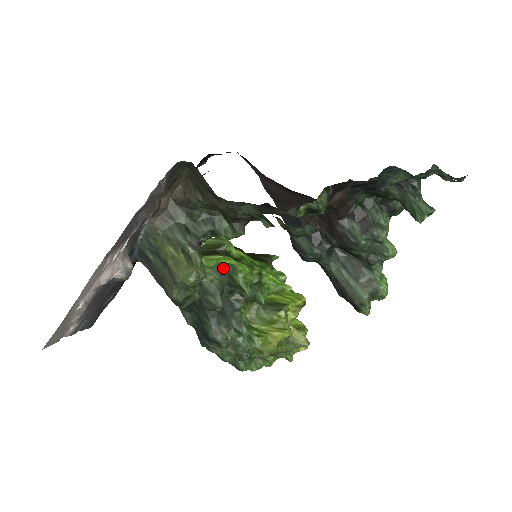
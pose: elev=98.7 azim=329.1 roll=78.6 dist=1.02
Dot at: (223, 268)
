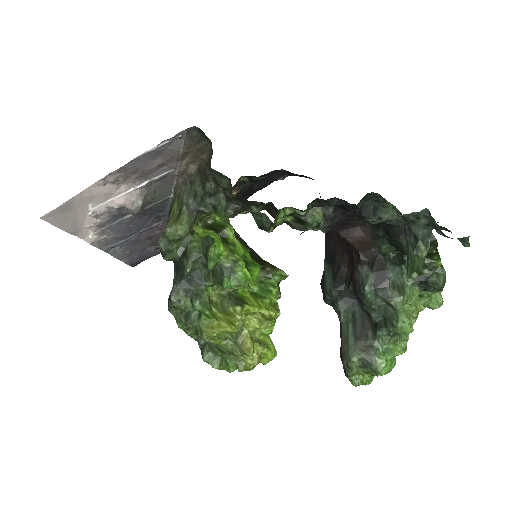
Dot at: (207, 241)
